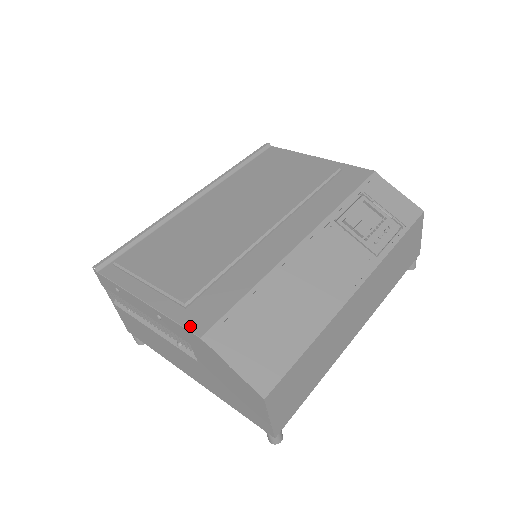
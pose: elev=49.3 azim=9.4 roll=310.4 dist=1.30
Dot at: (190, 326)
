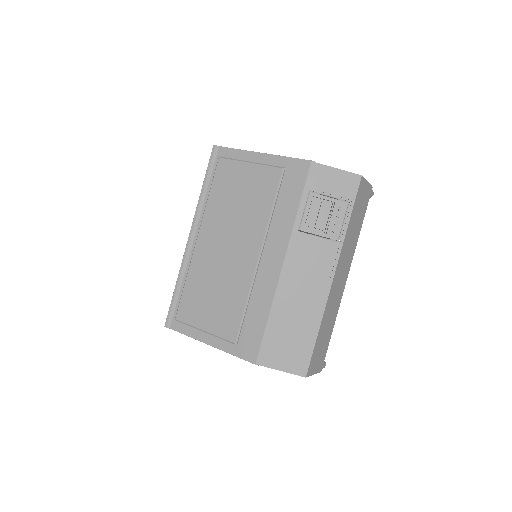
Dot at: (246, 358)
